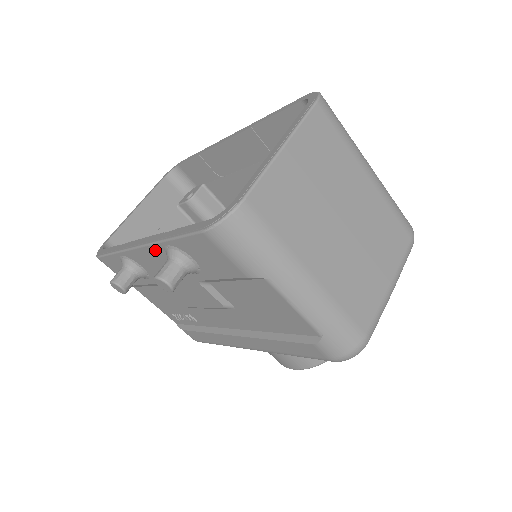
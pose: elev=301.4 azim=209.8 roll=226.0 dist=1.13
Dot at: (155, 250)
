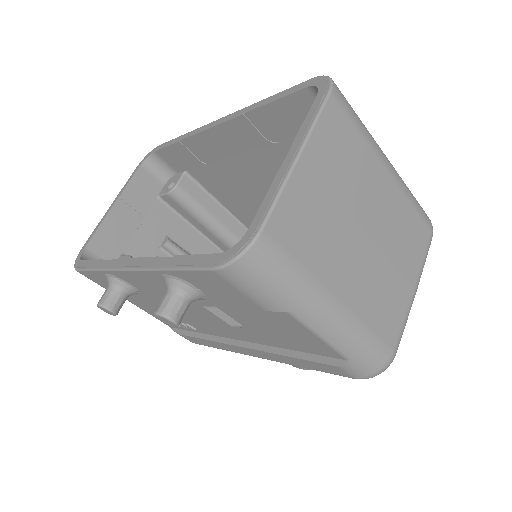
Dot at: (149, 275)
